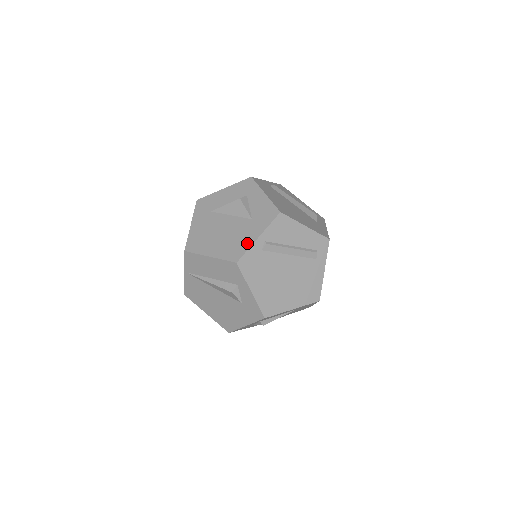
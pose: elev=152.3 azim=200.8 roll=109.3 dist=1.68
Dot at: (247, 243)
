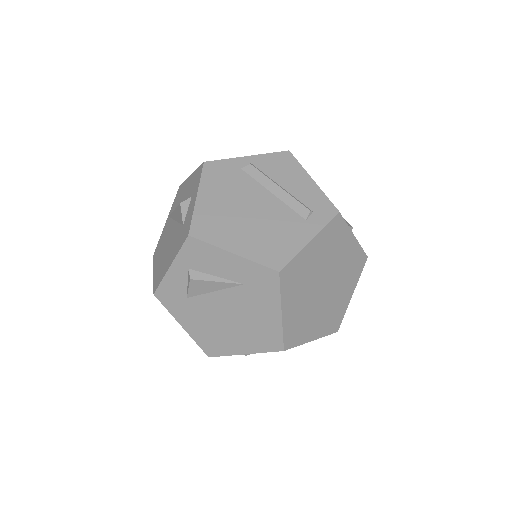
Dot at: occluded
